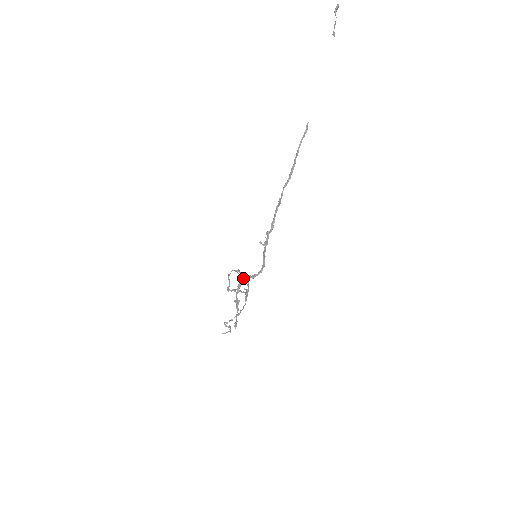
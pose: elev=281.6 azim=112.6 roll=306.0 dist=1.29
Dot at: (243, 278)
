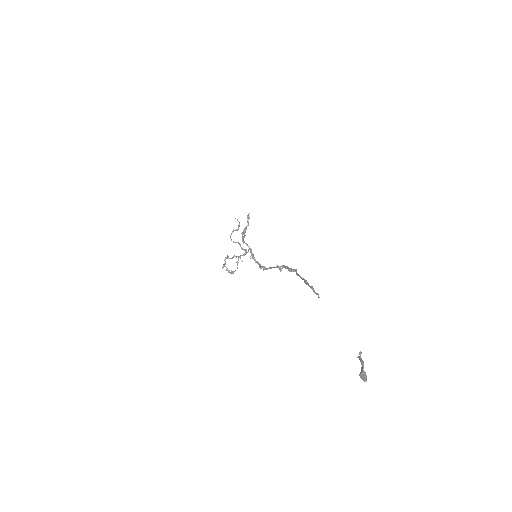
Dot at: occluded
